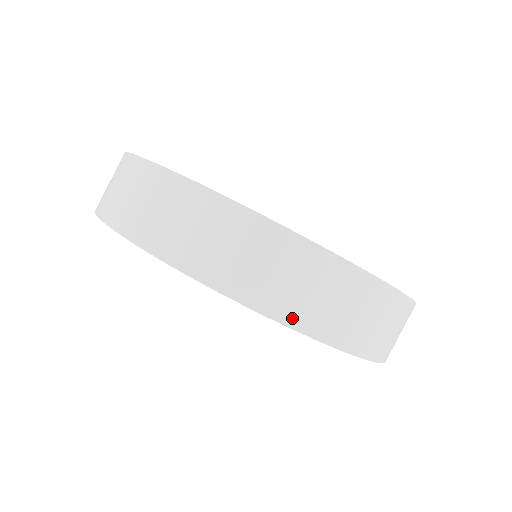
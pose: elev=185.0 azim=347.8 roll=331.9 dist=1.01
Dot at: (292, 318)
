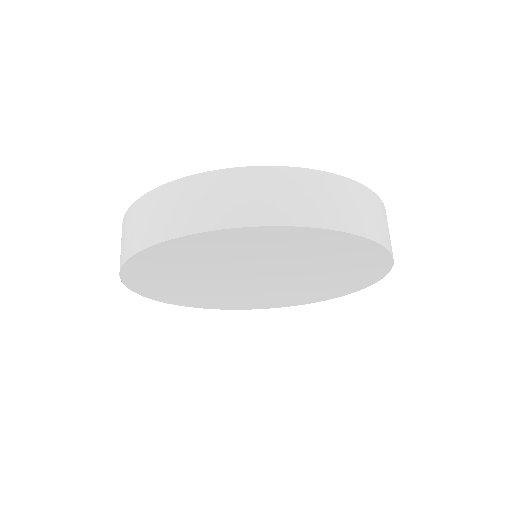
Dot at: (155, 238)
